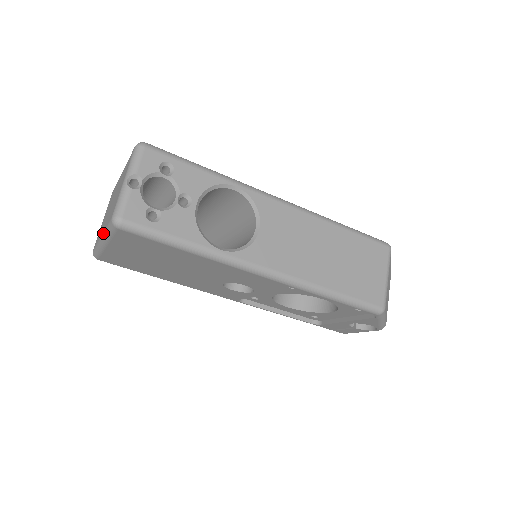
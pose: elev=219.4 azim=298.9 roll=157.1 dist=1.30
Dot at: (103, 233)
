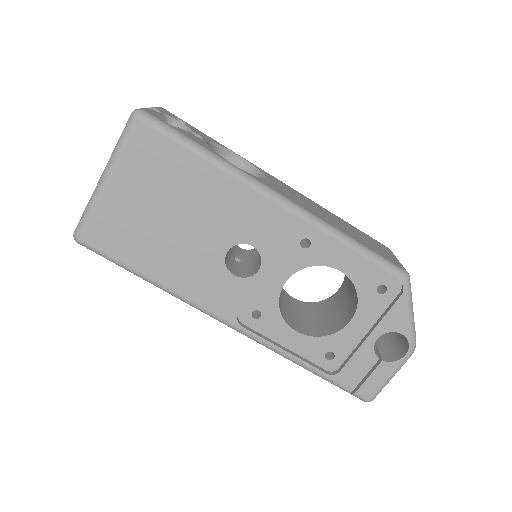
Dot at: (109, 159)
